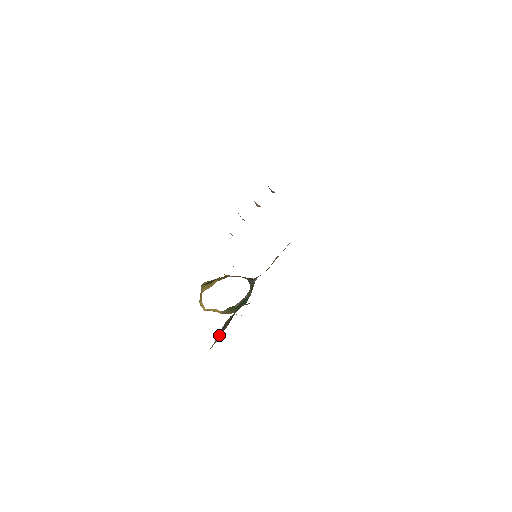
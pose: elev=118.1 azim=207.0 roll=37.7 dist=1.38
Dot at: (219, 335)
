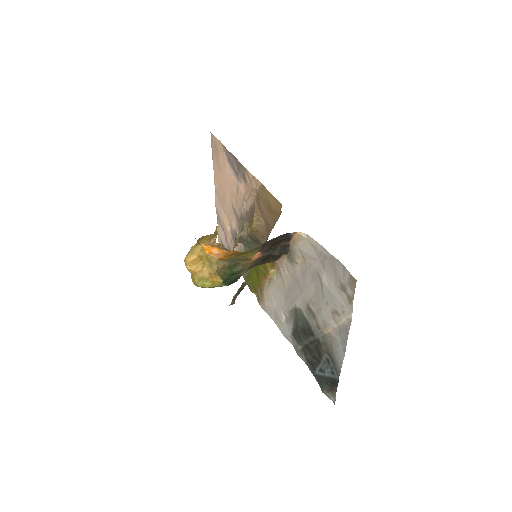
Dot at: (258, 247)
